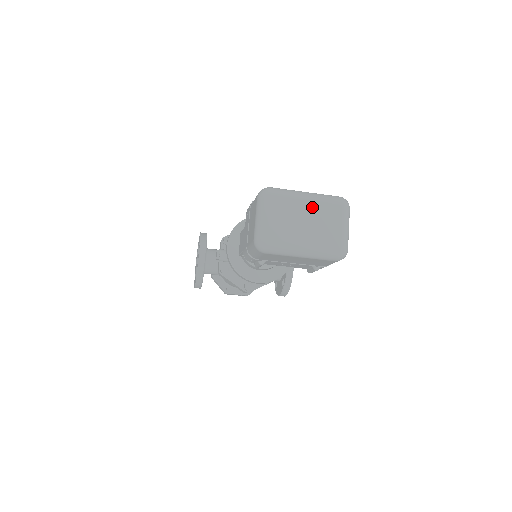
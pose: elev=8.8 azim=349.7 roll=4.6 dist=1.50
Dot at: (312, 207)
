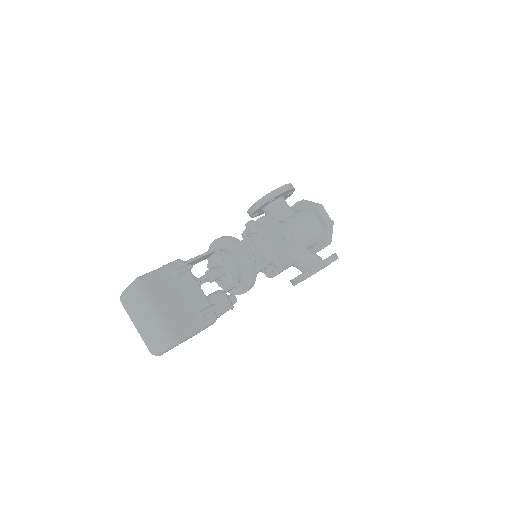
Dot at: (150, 320)
